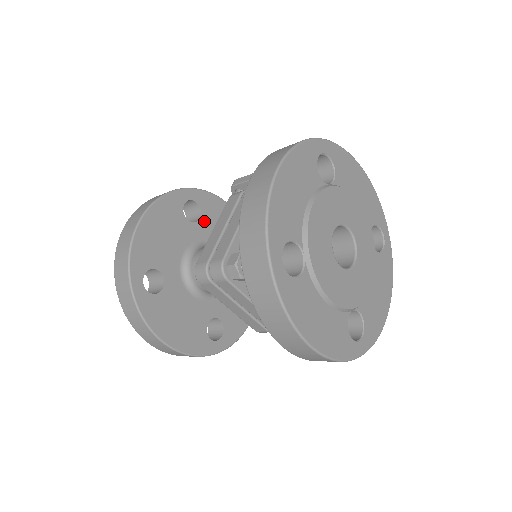
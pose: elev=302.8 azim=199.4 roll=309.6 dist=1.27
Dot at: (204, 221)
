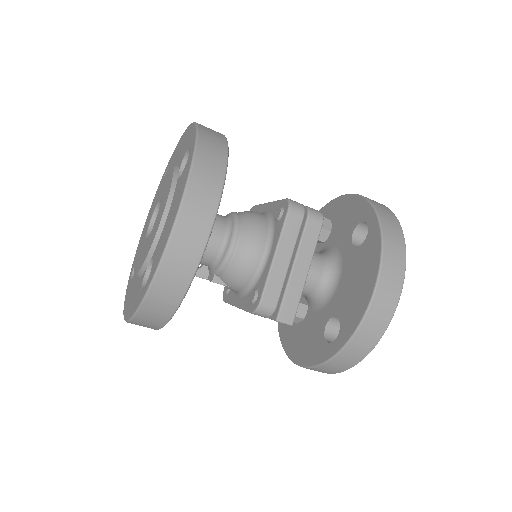
Dot at: occluded
